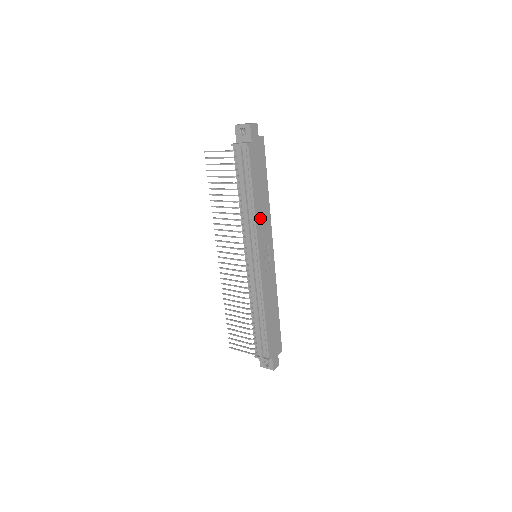
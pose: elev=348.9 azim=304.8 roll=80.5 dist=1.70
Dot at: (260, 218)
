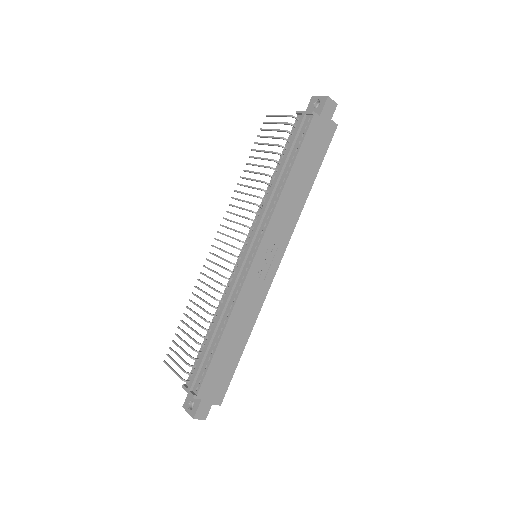
Dot at: (284, 208)
